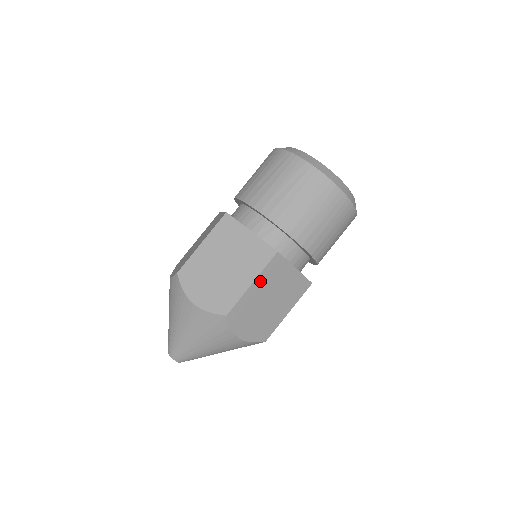
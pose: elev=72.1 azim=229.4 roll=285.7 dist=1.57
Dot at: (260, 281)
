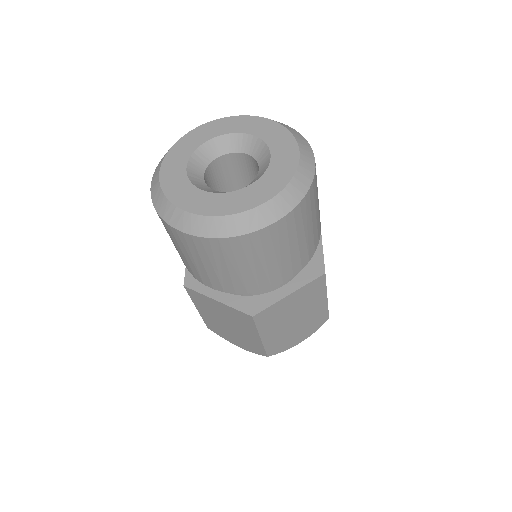
Dot at: (266, 331)
